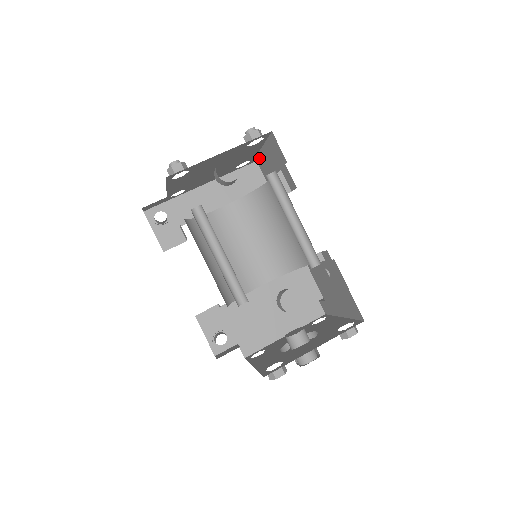
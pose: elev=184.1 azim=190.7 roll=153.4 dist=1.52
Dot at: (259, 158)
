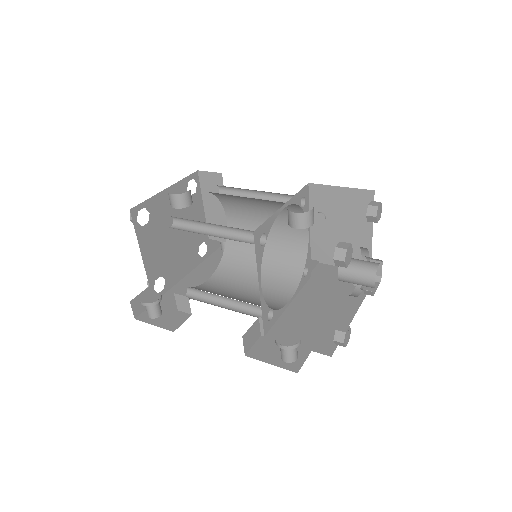
Dot at: occluded
